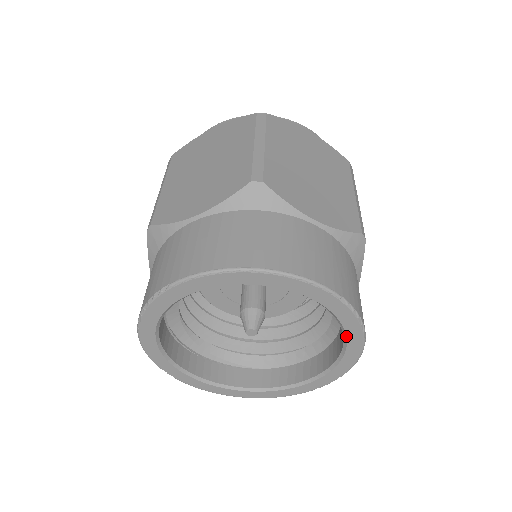
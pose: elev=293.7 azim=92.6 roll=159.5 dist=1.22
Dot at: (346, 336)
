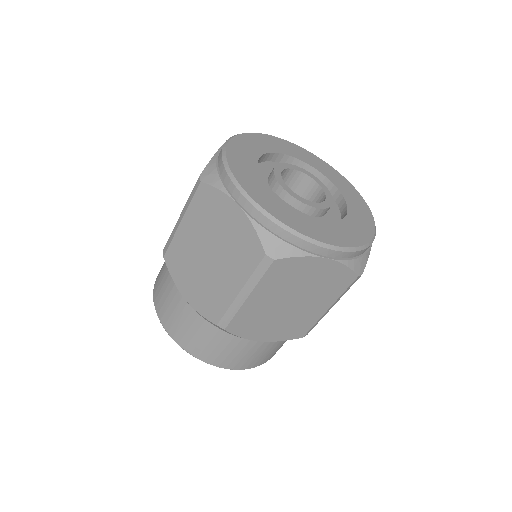
Dot at: occluded
